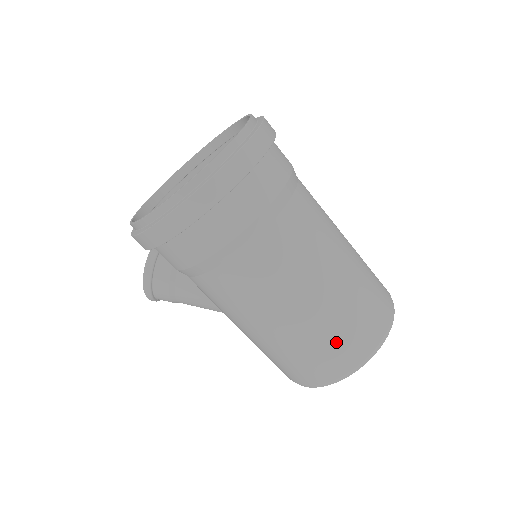
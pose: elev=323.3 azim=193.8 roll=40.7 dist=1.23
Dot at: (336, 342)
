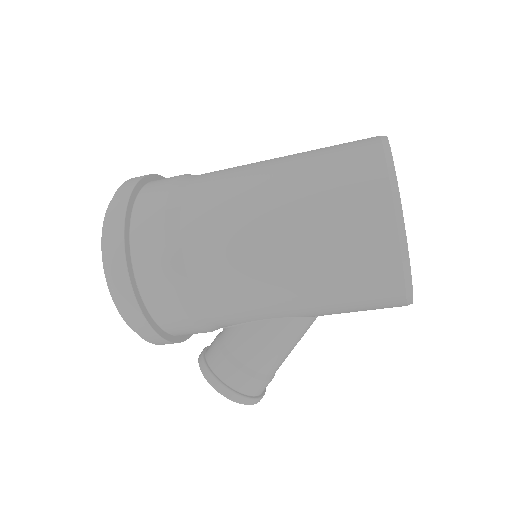
Dot at: (338, 184)
